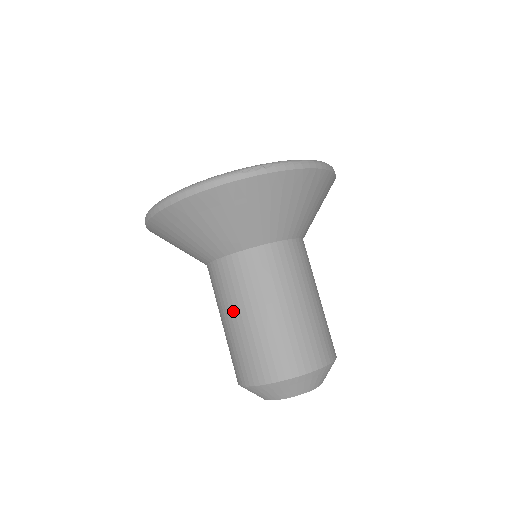
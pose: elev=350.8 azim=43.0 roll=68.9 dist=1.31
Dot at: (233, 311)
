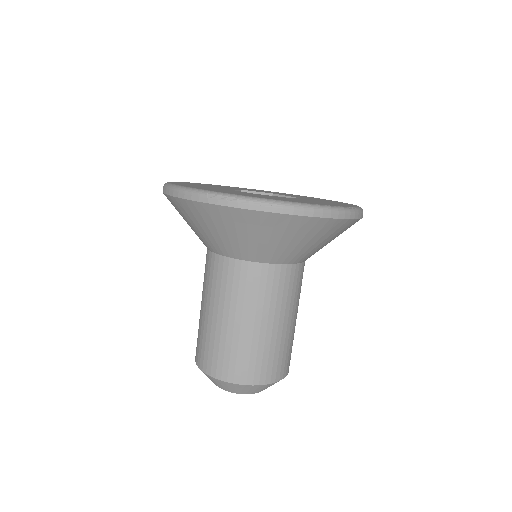
Dot at: (202, 298)
